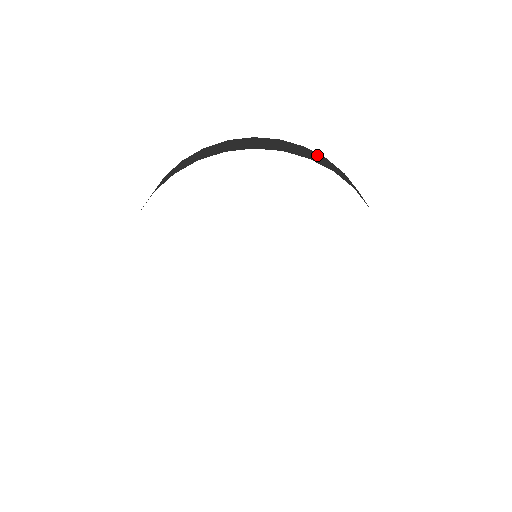
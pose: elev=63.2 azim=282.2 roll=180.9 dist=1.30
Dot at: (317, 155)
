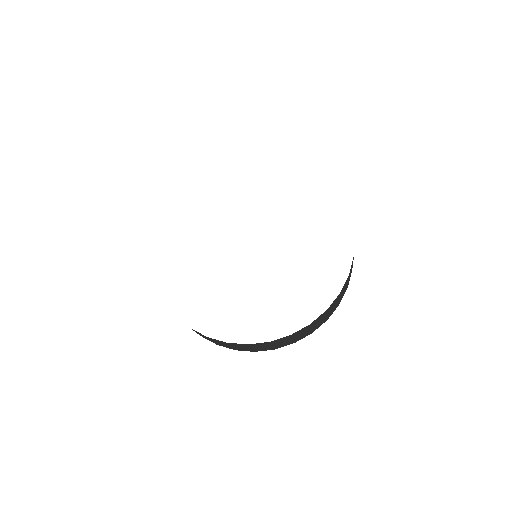
Dot at: occluded
